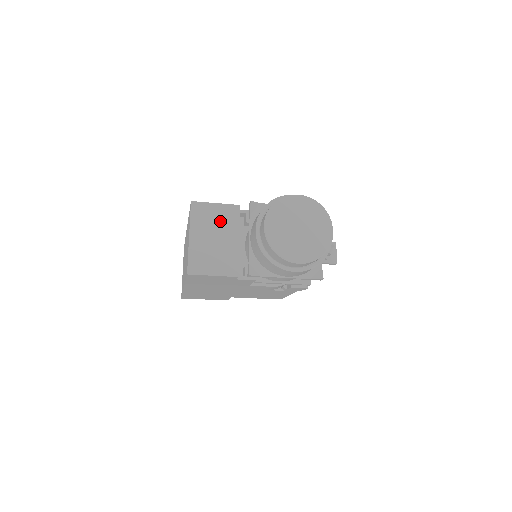
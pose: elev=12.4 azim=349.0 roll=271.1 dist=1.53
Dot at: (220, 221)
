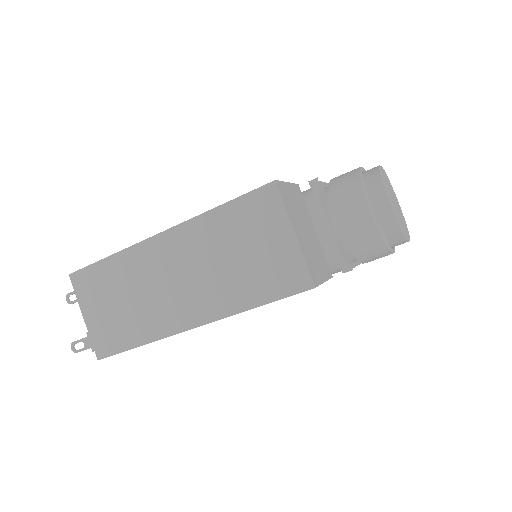
Dot at: (299, 207)
